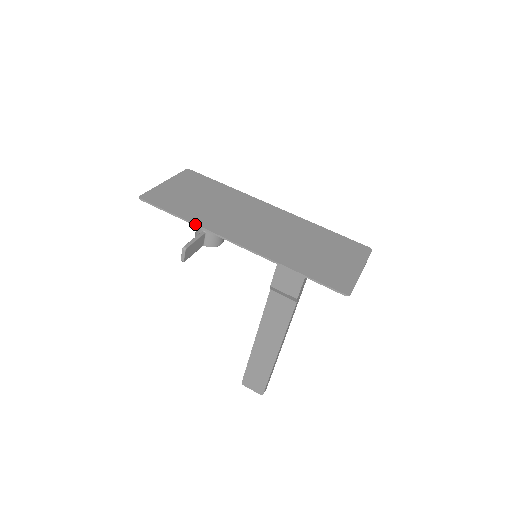
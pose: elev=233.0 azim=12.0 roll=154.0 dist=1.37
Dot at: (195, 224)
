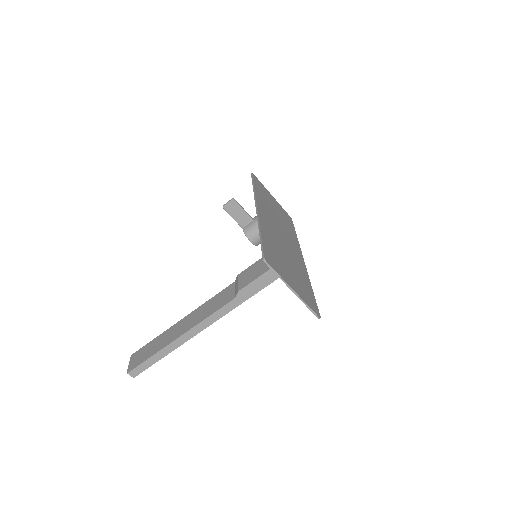
Dot at: (255, 191)
